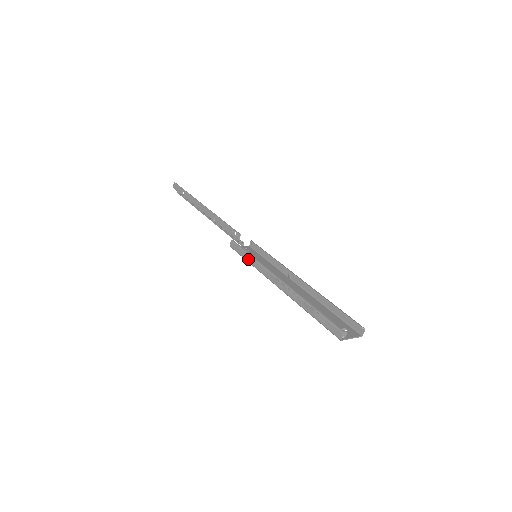
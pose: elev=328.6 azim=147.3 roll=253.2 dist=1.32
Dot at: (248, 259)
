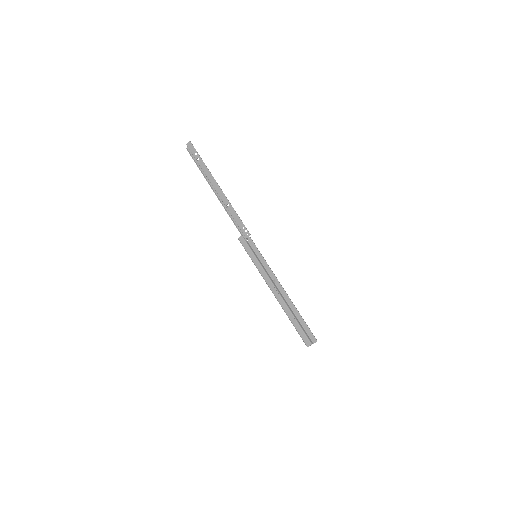
Dot at: (253, 259)
